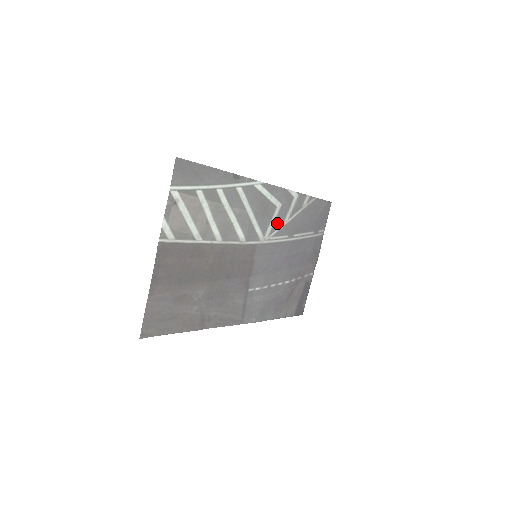
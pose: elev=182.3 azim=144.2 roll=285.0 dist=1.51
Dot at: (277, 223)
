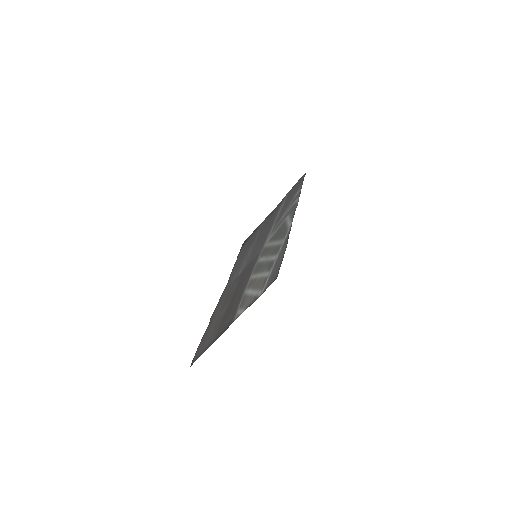
Dot at: (278, 226)
